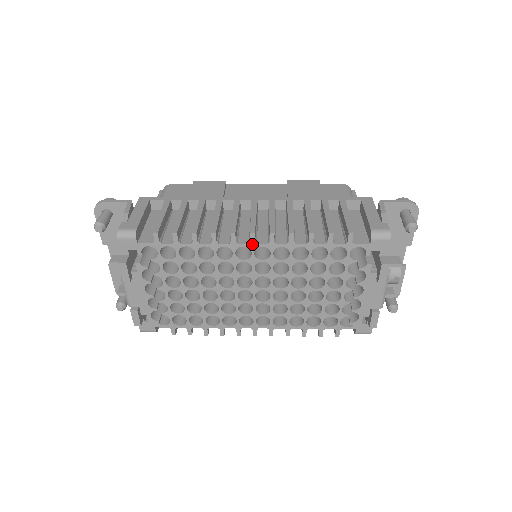
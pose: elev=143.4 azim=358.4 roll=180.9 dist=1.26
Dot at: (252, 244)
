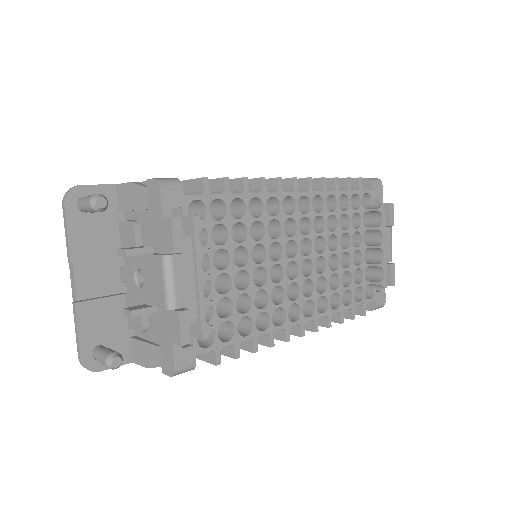
Dot at: (295, 192)
